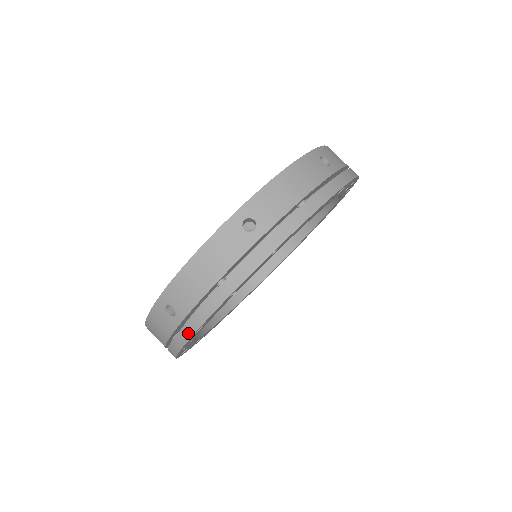
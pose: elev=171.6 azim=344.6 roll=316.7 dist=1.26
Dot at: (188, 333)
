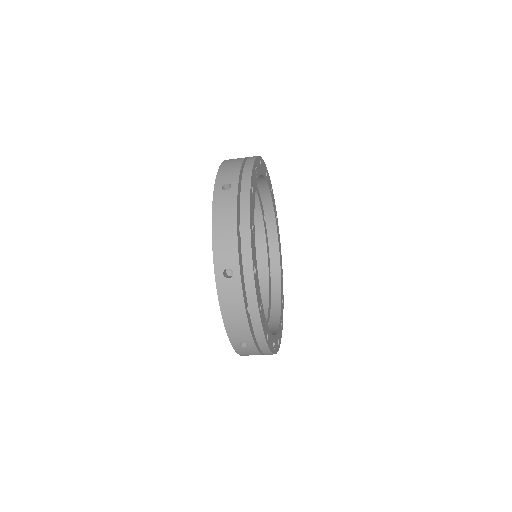
Dot at: (264, 345)
